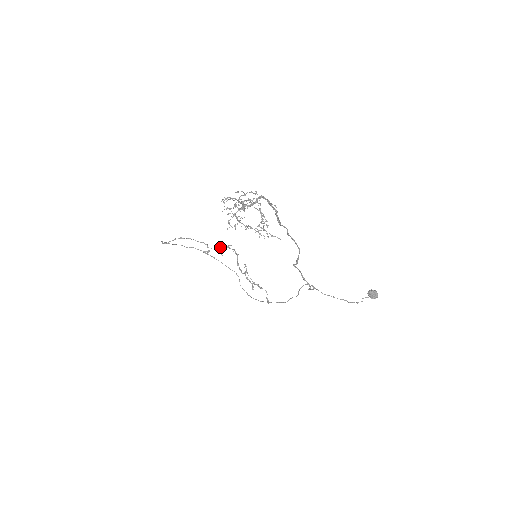
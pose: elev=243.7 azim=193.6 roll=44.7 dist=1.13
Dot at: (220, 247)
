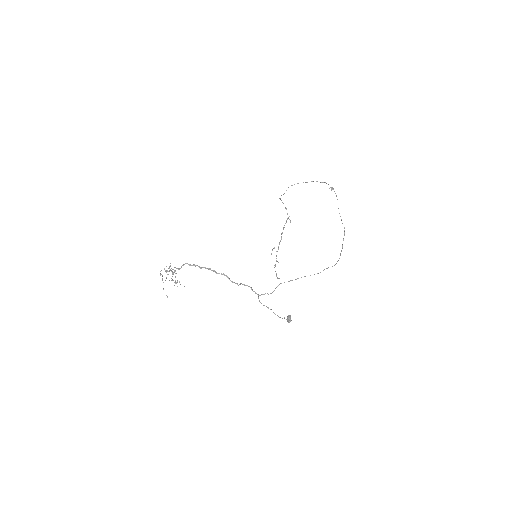
Dot at: (288, 217)
